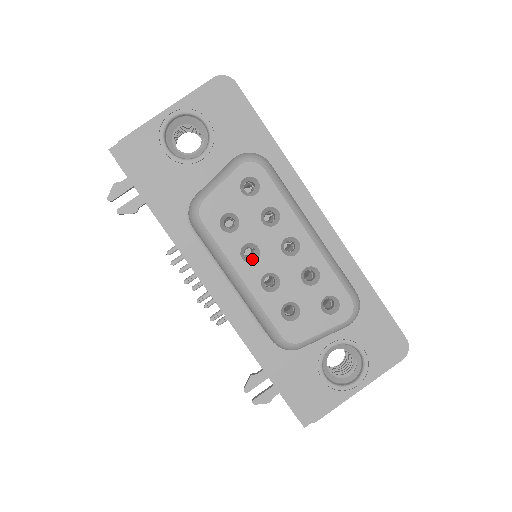
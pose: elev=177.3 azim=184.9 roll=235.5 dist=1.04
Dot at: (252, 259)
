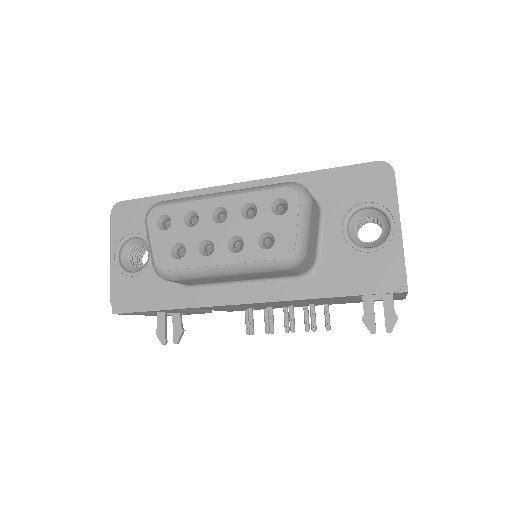
Dot at: (213, 249)
